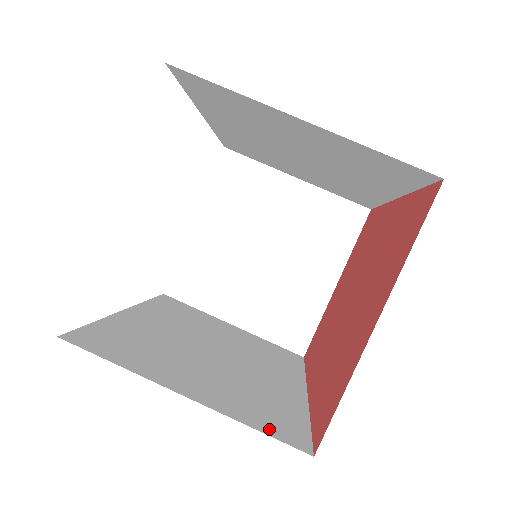
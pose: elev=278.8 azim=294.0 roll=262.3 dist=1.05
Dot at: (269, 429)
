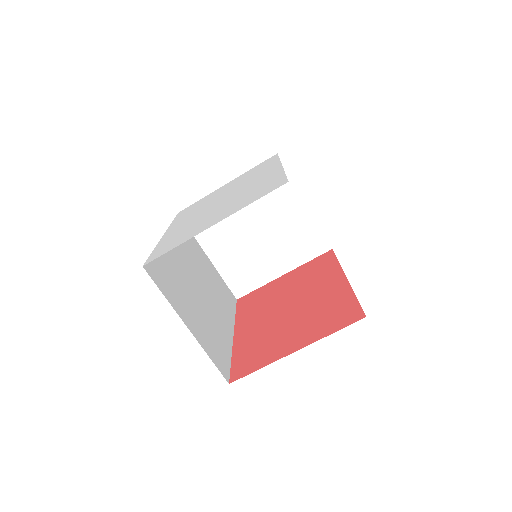
Dot at: (216, 361)
